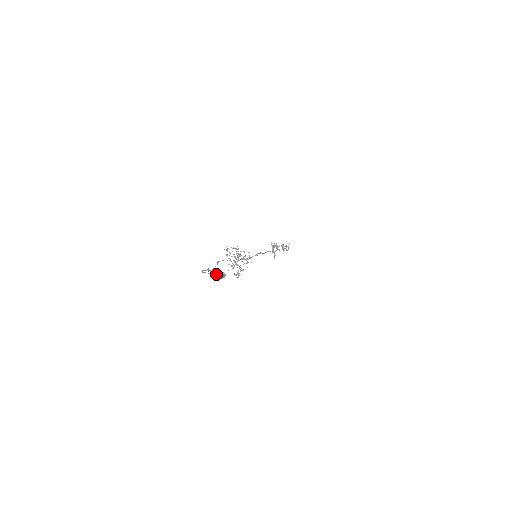
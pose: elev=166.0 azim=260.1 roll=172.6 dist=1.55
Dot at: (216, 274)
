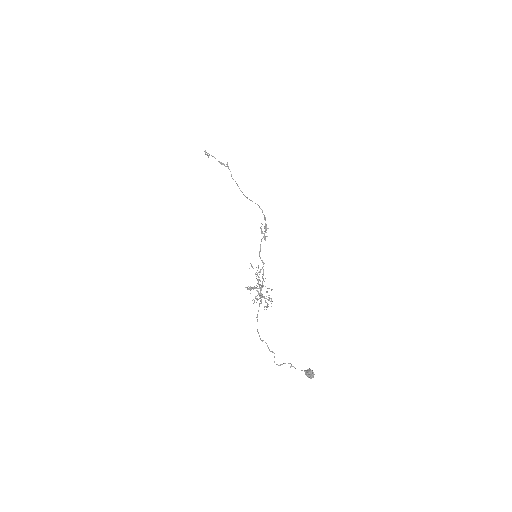
Dot at: occluded
